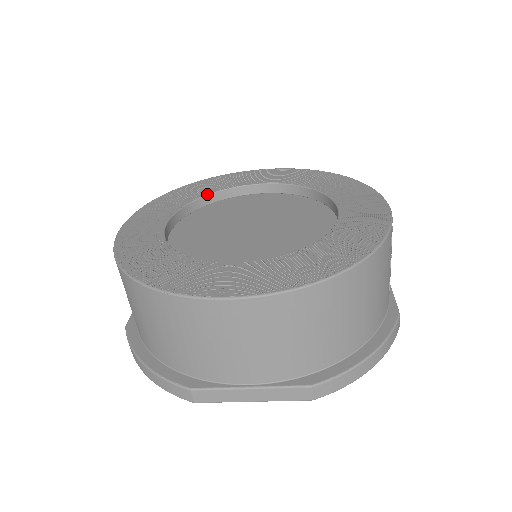
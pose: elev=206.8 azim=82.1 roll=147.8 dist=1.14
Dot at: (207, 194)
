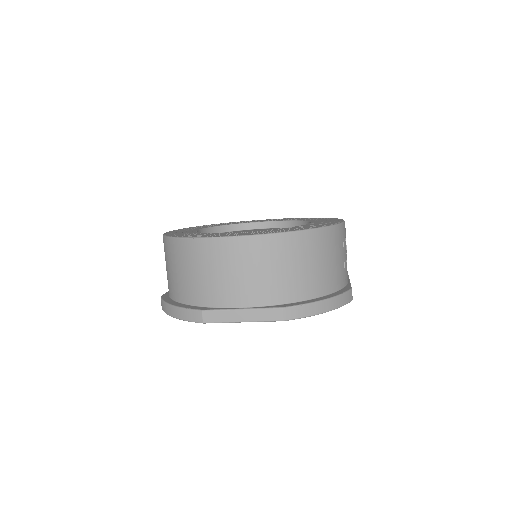
Dot at: (227, 224)
